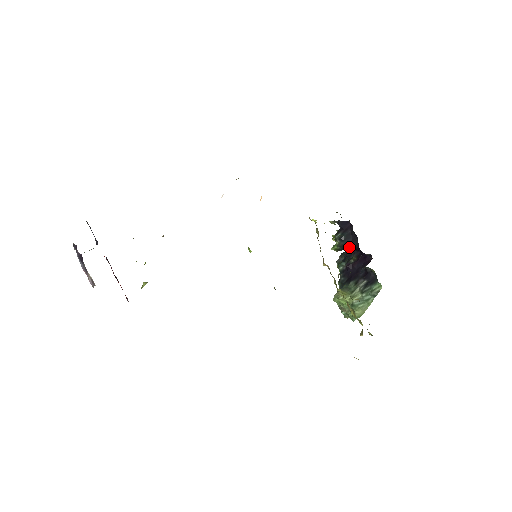
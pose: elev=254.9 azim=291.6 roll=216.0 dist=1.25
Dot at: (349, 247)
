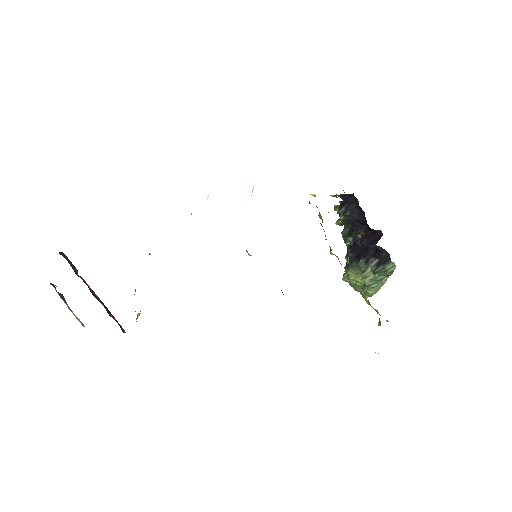
Dot at: (355, 221)
